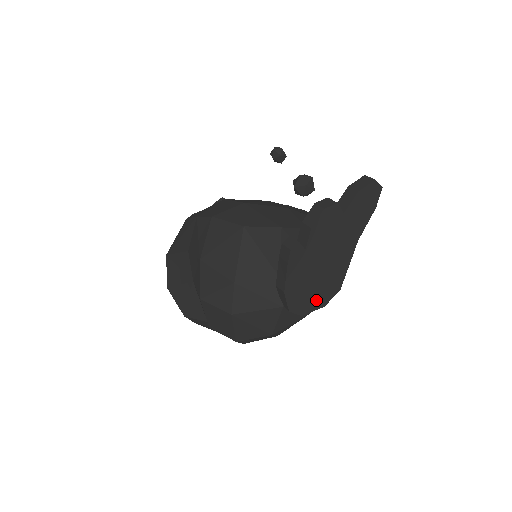
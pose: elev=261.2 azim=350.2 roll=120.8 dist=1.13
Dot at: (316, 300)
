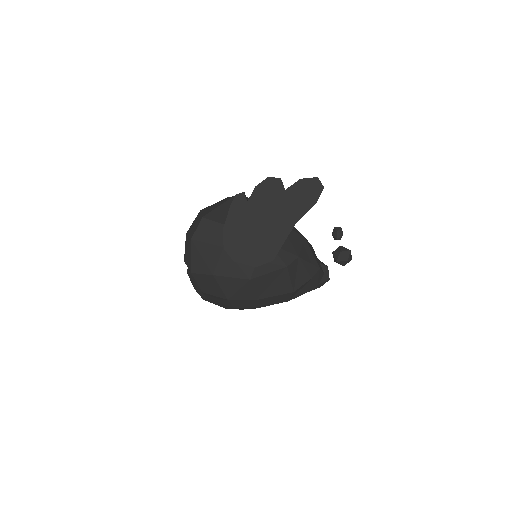
Dot at: (249, 255)
